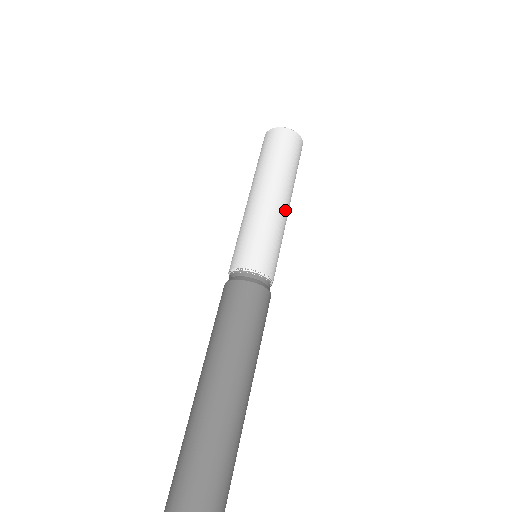
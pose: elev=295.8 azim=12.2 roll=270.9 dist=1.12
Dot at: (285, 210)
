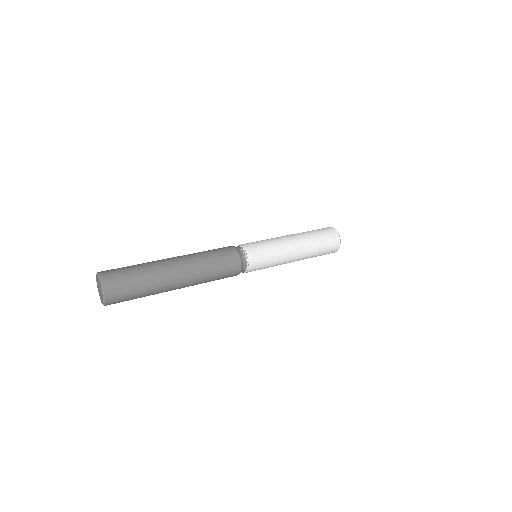
Dot at: (292, 253)
